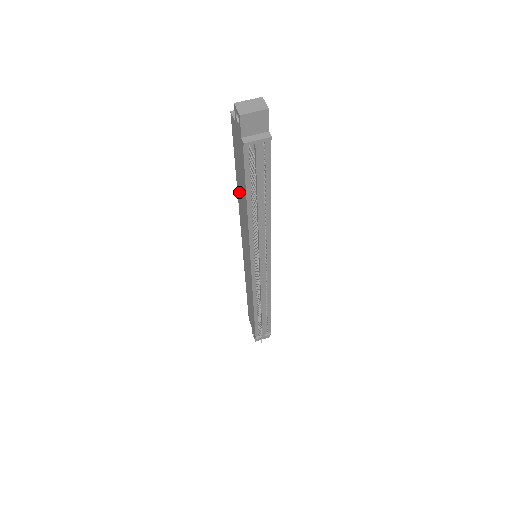
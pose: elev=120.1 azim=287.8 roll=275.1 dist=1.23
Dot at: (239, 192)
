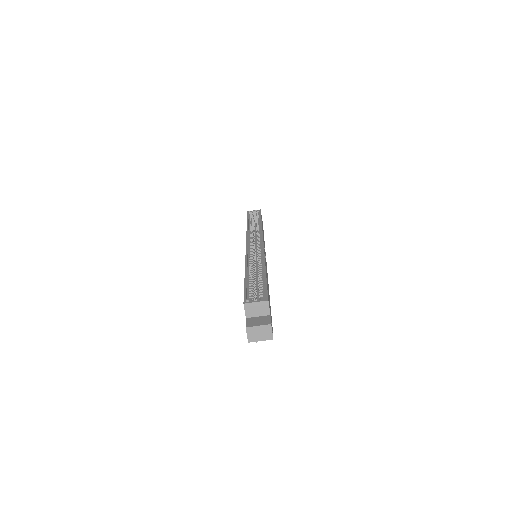
Dot at: occluded
